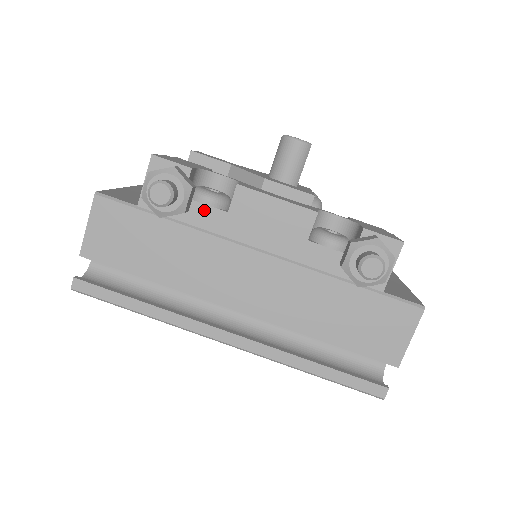
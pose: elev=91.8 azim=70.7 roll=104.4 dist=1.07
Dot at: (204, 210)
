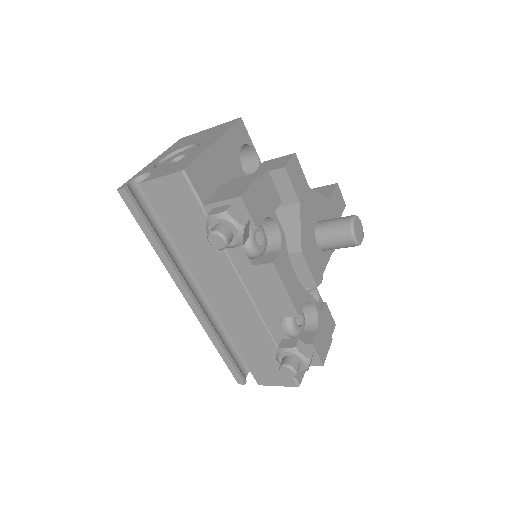
Dot at: (240, 250)
